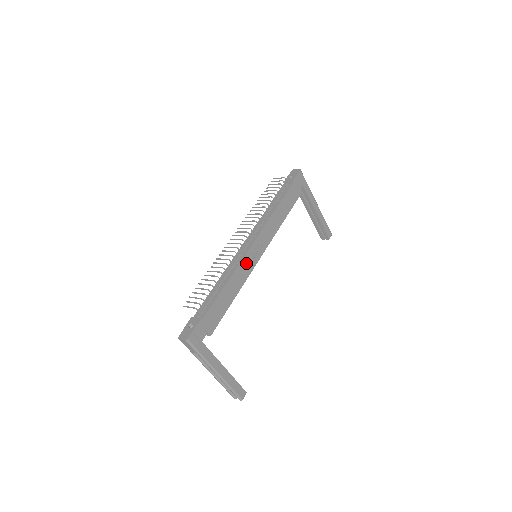
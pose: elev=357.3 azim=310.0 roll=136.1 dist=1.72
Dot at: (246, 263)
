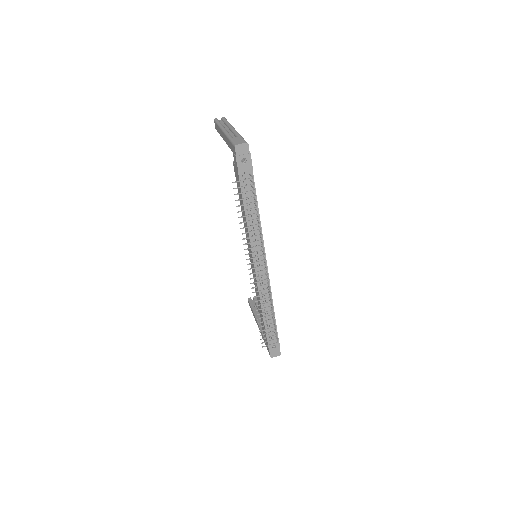
Dot at: occluded
